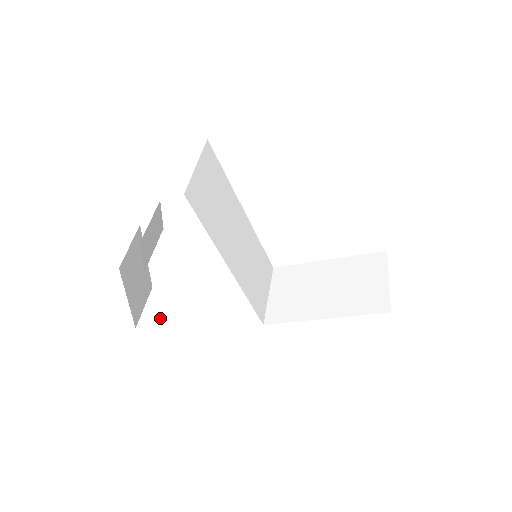
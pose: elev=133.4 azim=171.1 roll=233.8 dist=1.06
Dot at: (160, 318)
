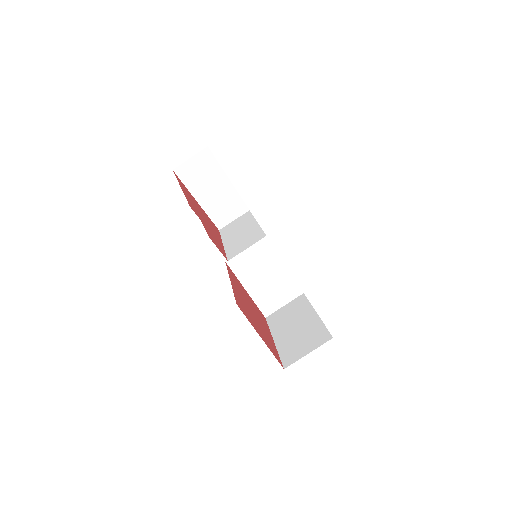
Dot at: (192, 173)
